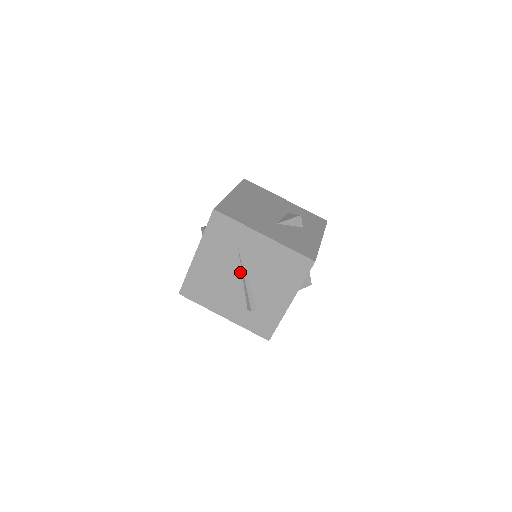
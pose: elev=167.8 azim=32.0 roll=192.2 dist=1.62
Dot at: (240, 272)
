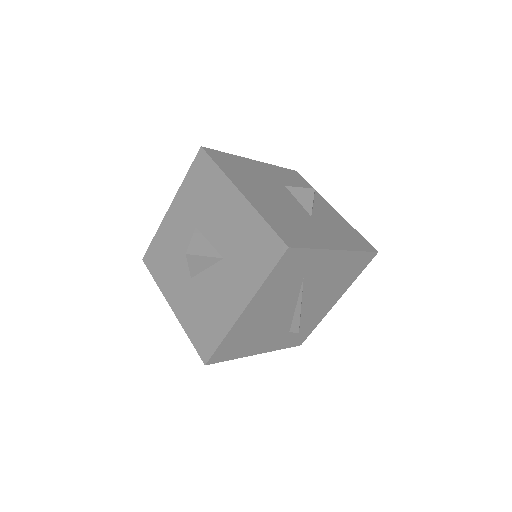
Dot at: (295, 301)
